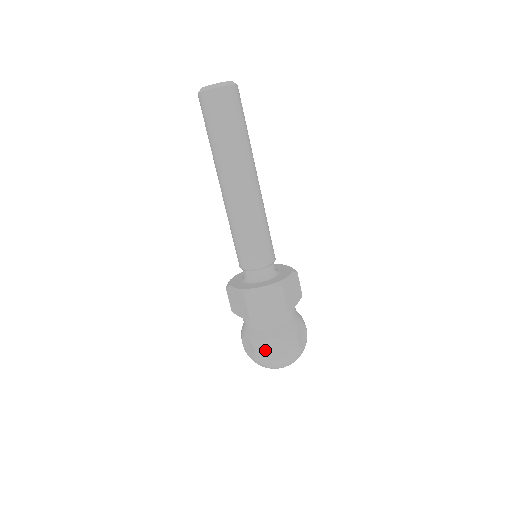
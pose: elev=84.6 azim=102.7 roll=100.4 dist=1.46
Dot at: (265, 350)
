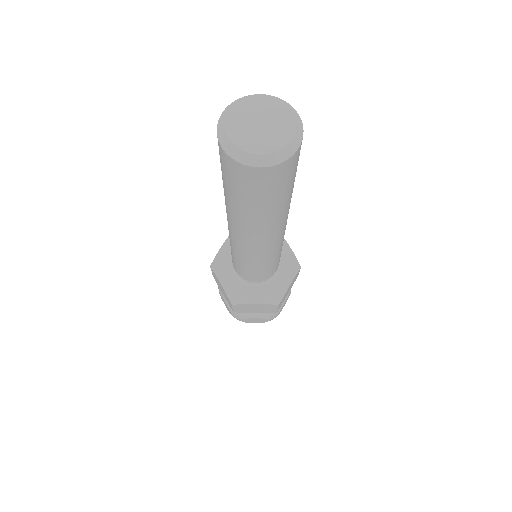
Dot at: (242, 320)
